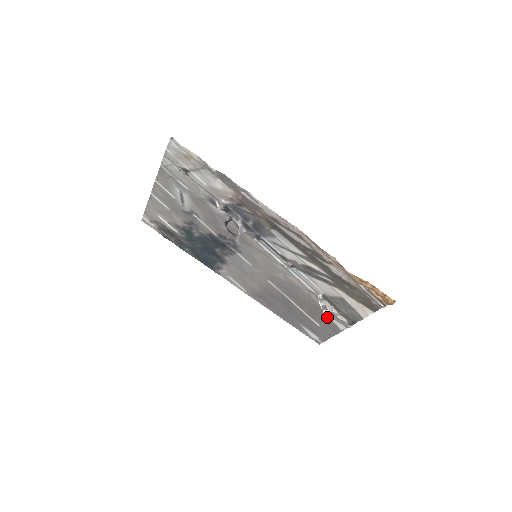
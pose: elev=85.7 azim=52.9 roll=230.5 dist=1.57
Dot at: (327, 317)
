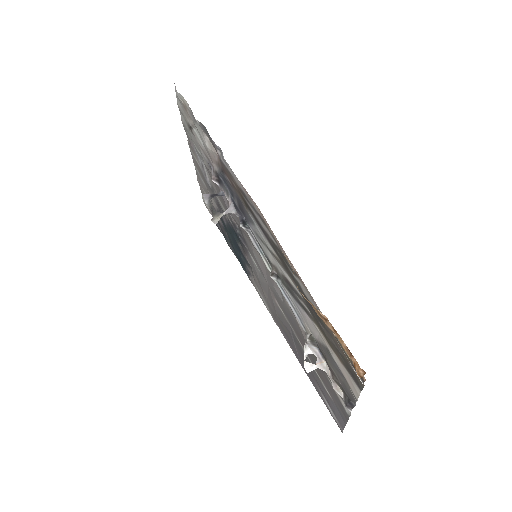
Dot at: (329, 382)
